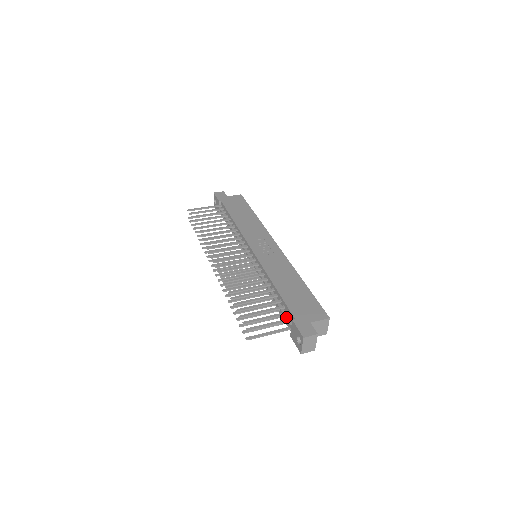
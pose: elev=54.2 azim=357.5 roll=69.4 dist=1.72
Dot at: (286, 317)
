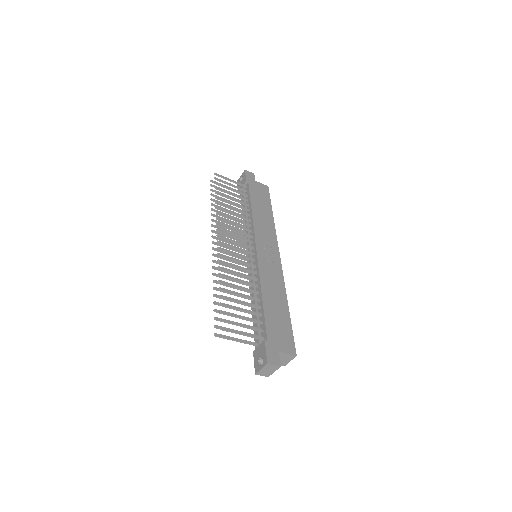
Dot at: (259, 333)
